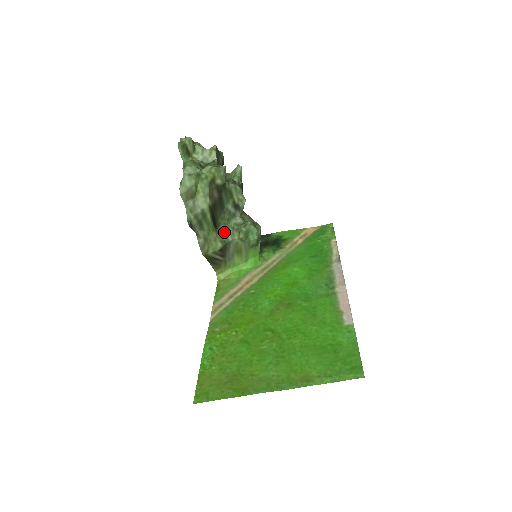
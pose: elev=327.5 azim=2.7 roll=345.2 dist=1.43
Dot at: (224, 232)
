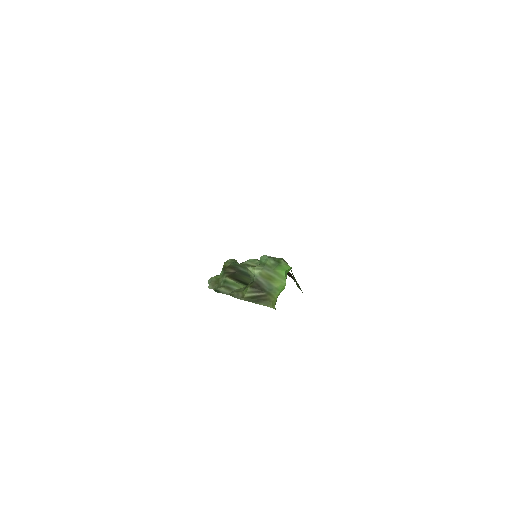
Dot at: (251, 280)
